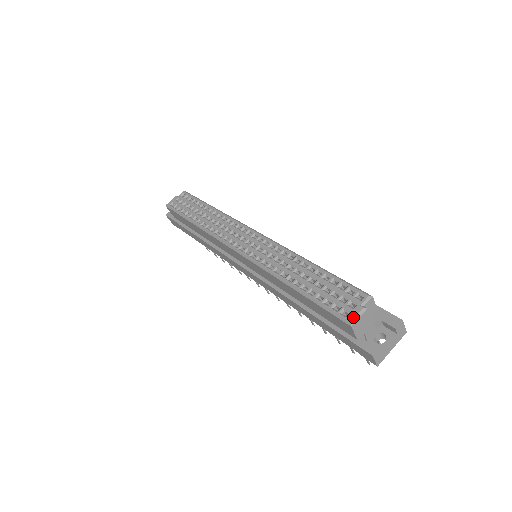
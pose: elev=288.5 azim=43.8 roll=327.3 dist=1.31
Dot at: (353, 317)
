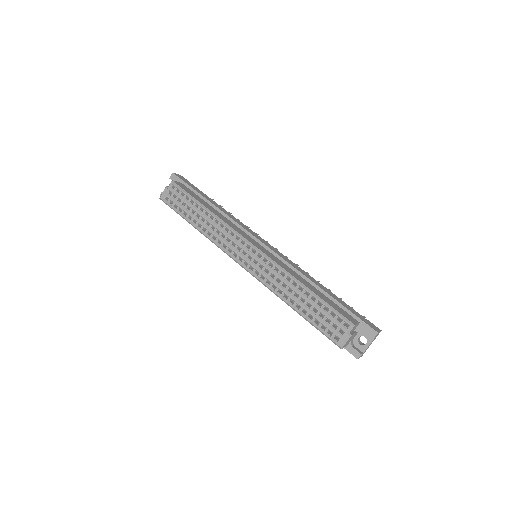
Dot at: (342, 343)
